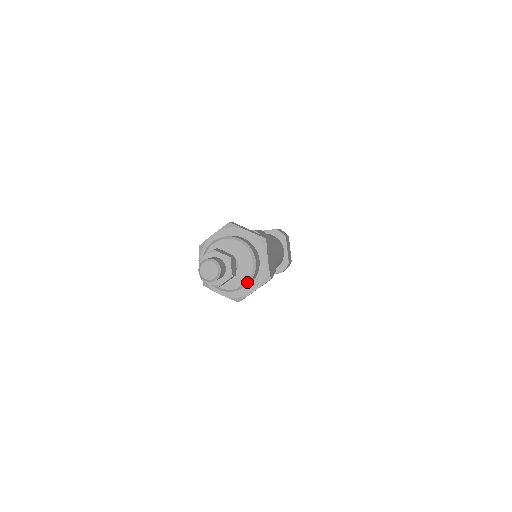
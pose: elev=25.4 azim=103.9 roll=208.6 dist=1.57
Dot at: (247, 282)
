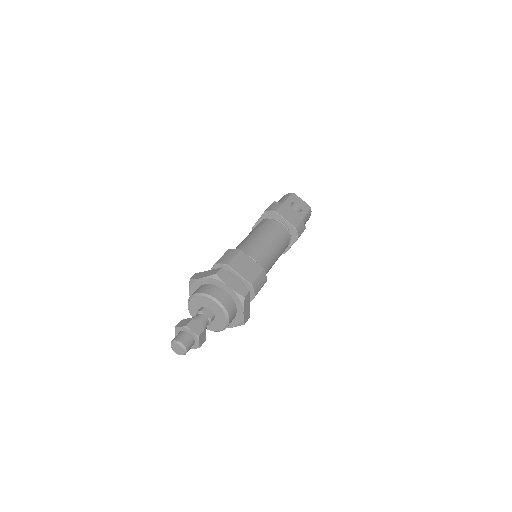
Dot at: (227, 317)
